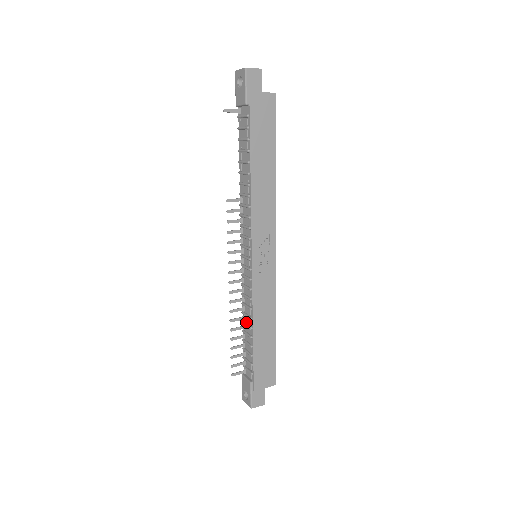
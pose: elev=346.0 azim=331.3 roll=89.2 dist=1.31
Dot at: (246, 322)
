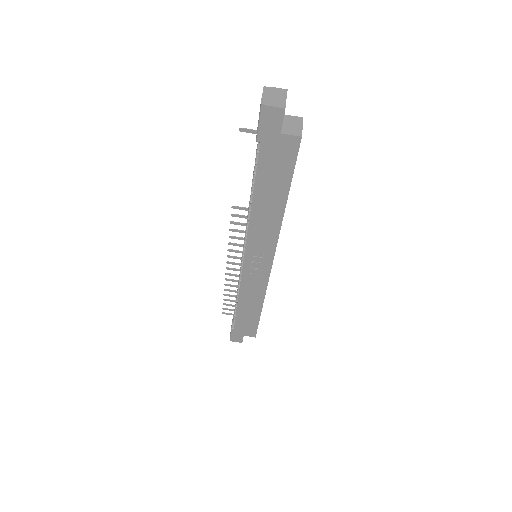
Dot at: occluded
